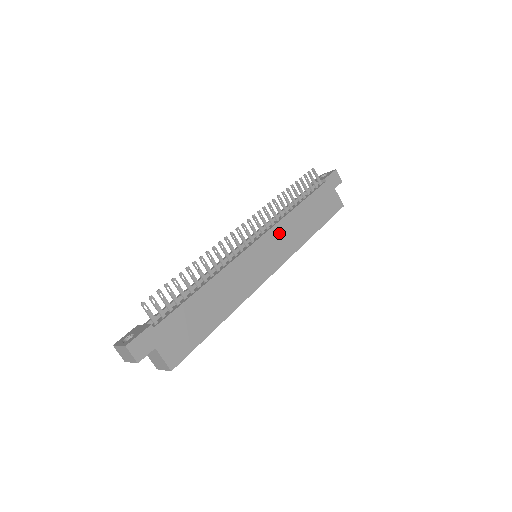
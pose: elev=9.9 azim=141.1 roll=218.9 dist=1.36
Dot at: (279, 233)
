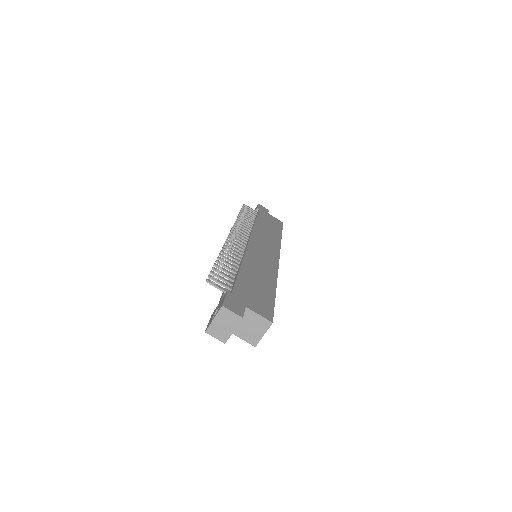
Dot at: (259, 236)
